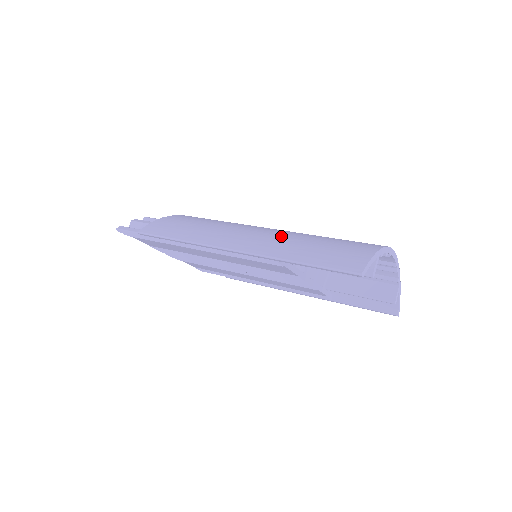
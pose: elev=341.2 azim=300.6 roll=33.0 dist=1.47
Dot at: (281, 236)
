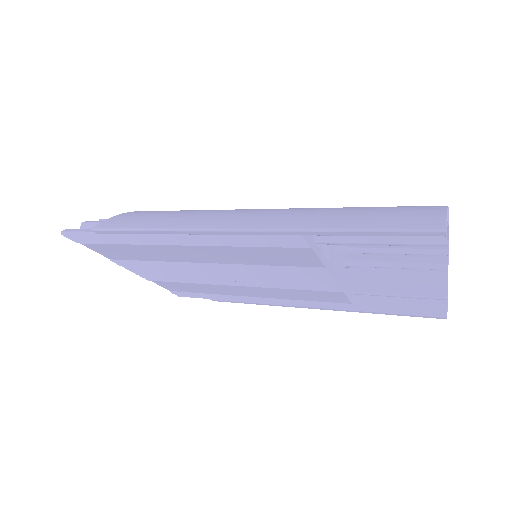
Dot at: (299, 209)
